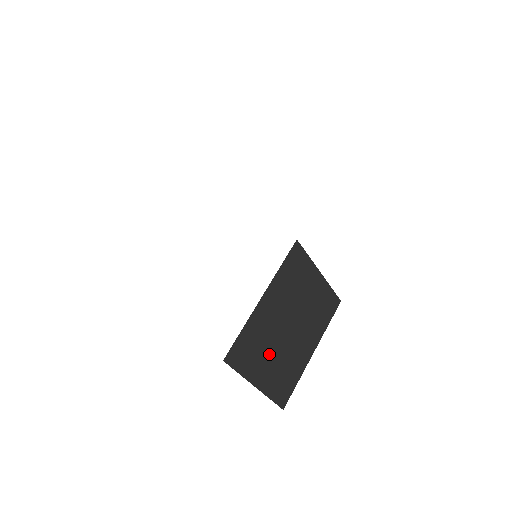
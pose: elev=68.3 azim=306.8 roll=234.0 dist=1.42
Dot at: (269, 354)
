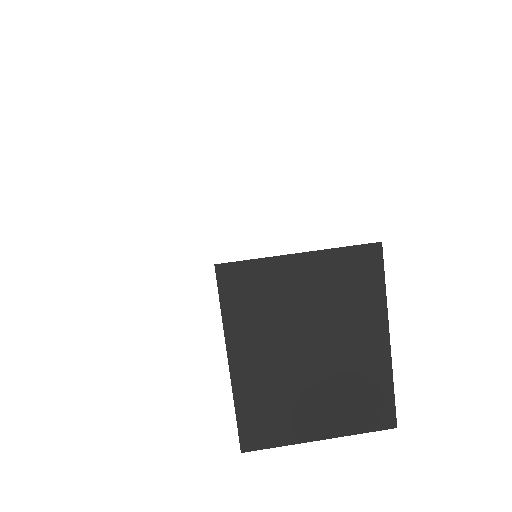
Dot at: (305, 399)
